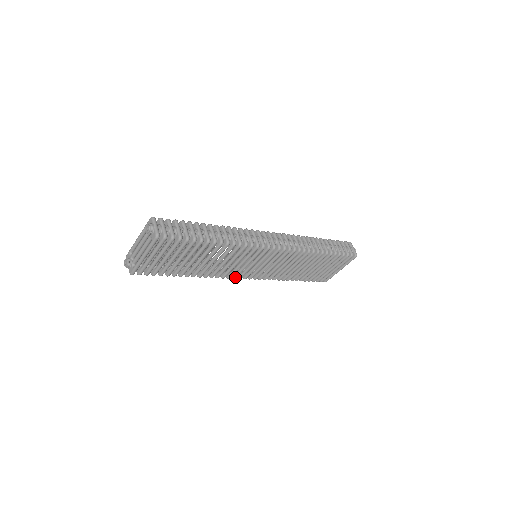
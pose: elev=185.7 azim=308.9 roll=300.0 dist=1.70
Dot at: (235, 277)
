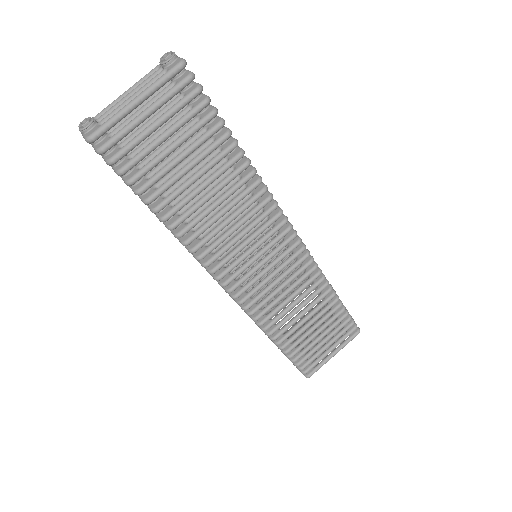
Dot at: (222, 275)
